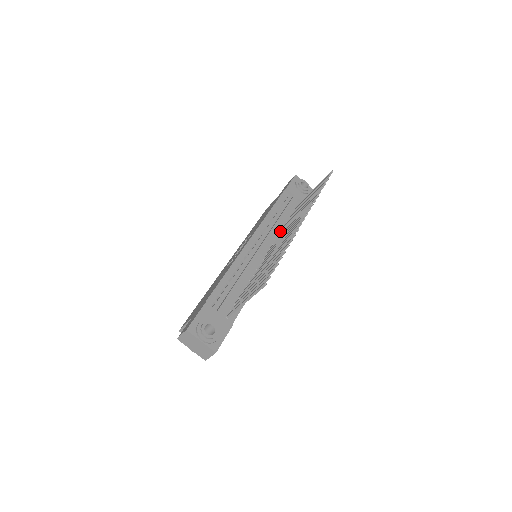
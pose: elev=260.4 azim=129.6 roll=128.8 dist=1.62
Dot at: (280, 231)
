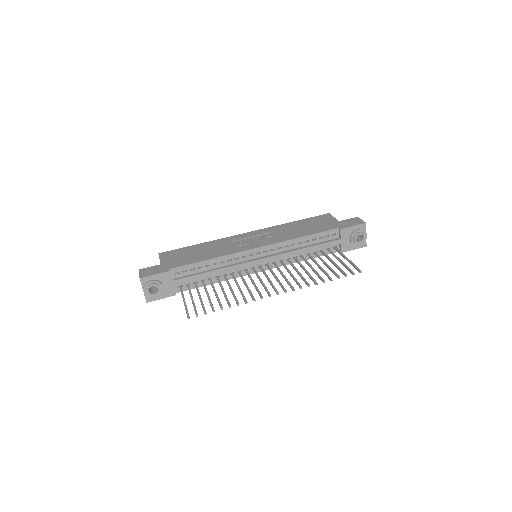
Dot at: (292, 257)
